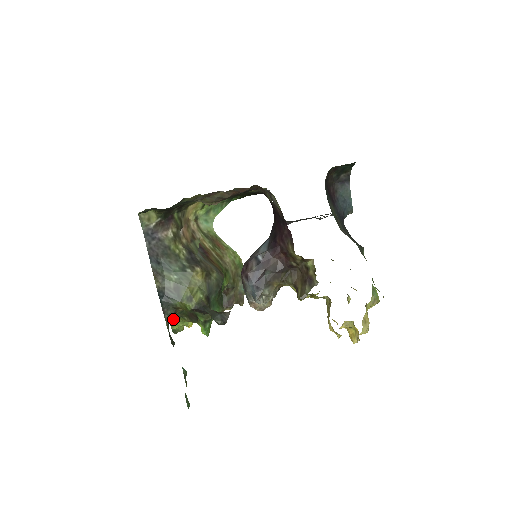
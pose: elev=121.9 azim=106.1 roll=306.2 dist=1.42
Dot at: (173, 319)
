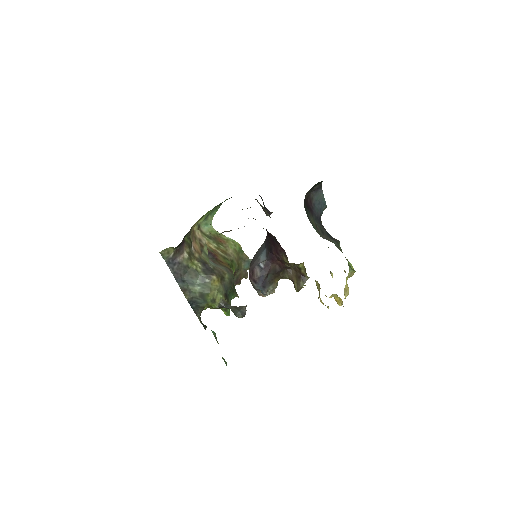
Dot at: occluded
